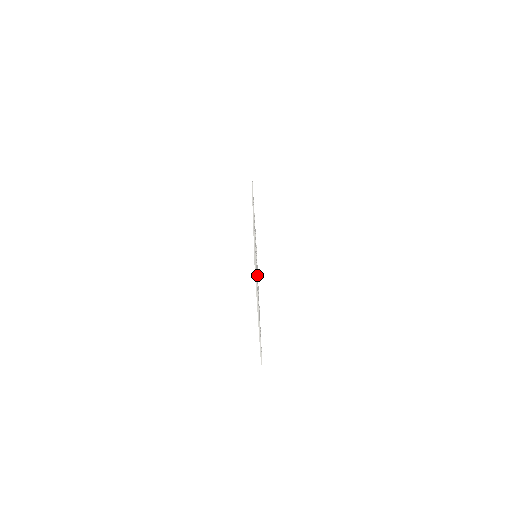
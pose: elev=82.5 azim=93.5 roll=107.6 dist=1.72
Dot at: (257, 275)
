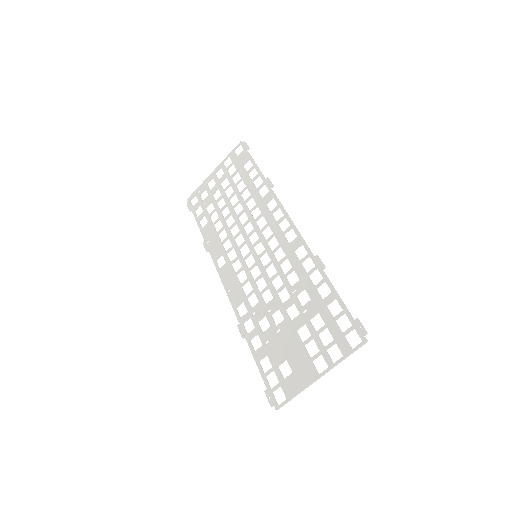
Dot at: (267, 288)
